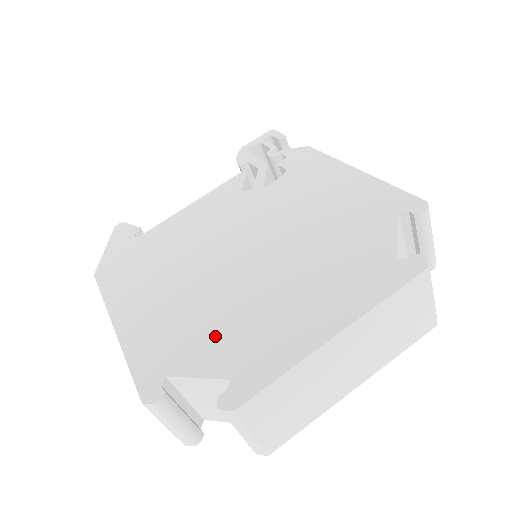
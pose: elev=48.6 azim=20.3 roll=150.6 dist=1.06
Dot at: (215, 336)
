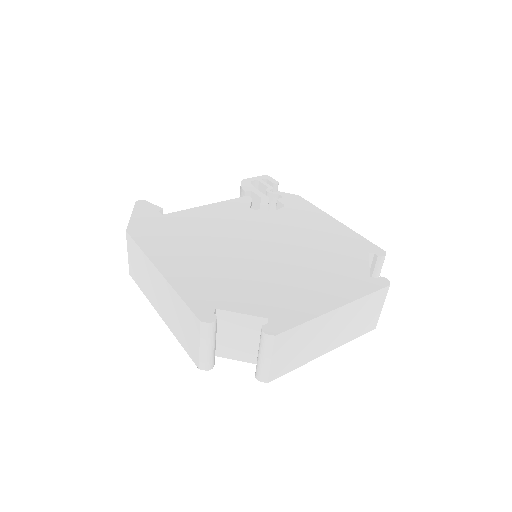
Dot at: (251, 292)
